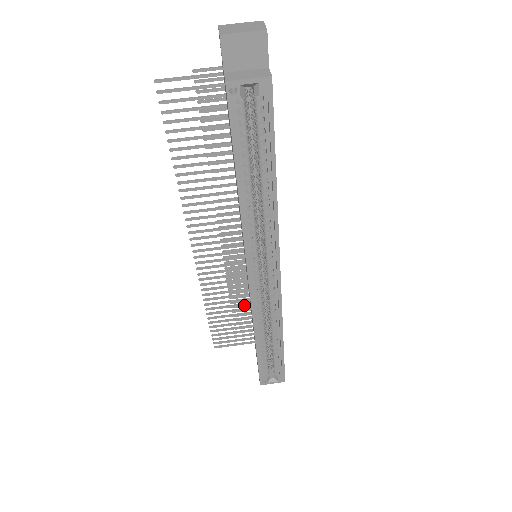
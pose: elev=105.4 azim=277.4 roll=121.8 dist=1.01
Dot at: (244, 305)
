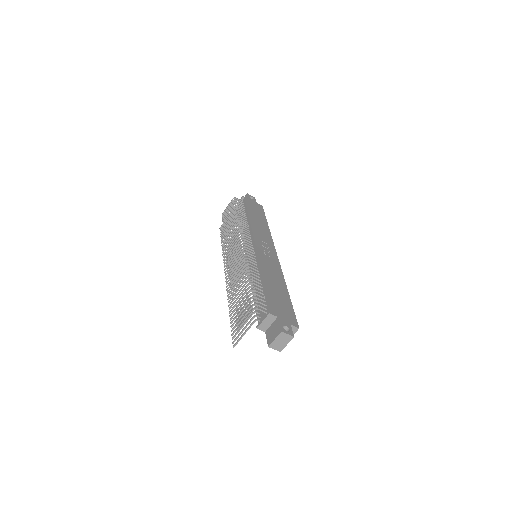
Dot at: occluded
